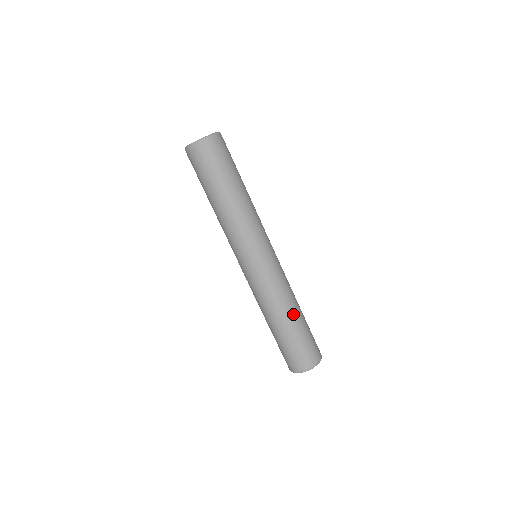
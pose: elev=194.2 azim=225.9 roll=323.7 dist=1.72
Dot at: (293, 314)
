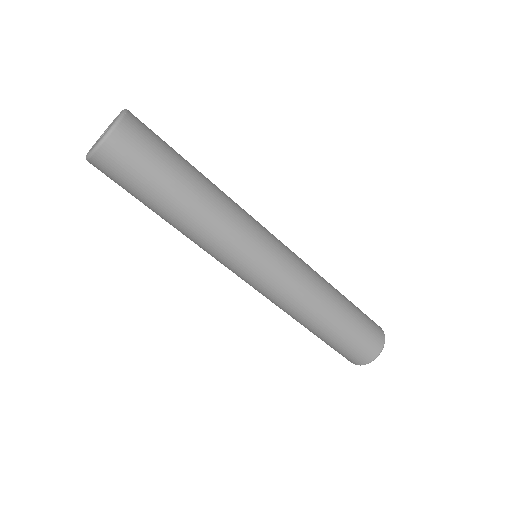
Dot at: (333, 309)
